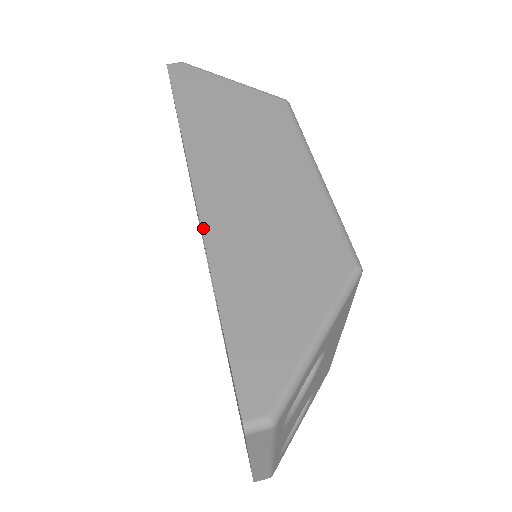
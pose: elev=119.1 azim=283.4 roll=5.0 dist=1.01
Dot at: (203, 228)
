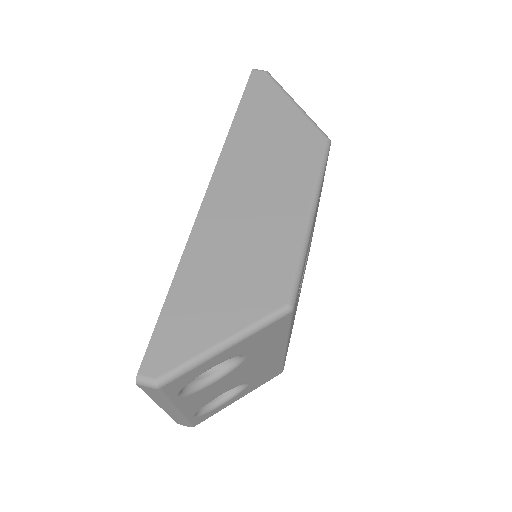
Dot at: (196, 222)
